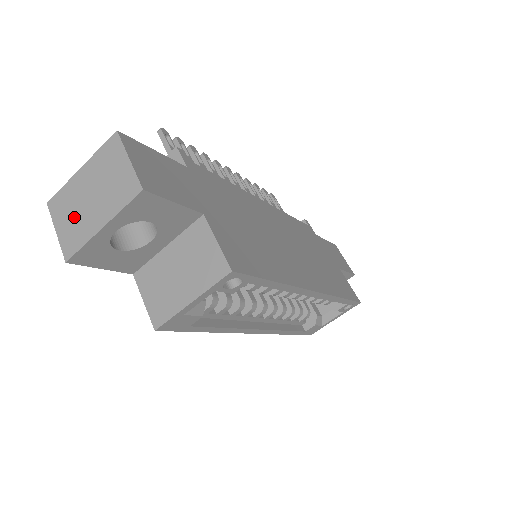
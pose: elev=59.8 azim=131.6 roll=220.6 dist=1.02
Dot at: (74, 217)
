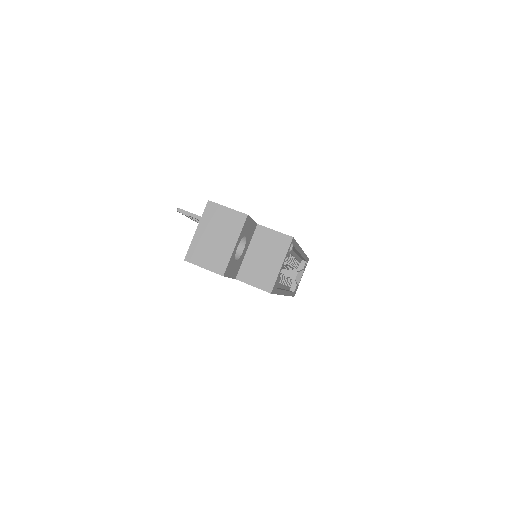
Dot at: (211, 253)
